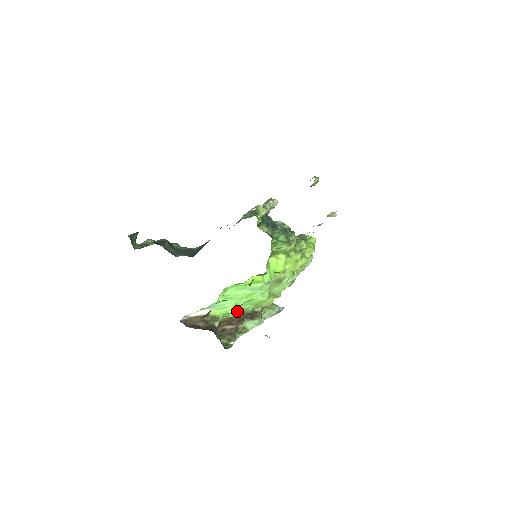
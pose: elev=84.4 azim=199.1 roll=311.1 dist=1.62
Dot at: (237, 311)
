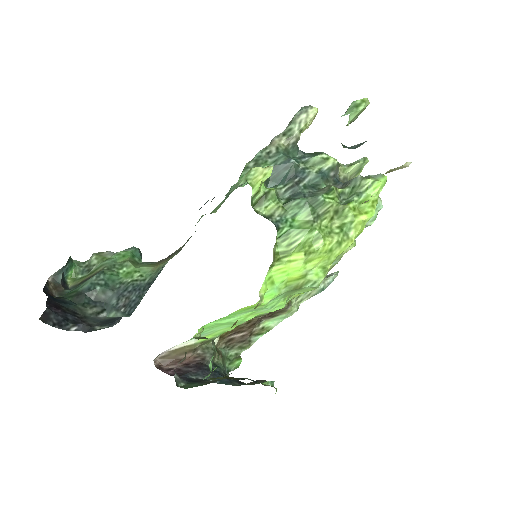
Dot at: occluded
